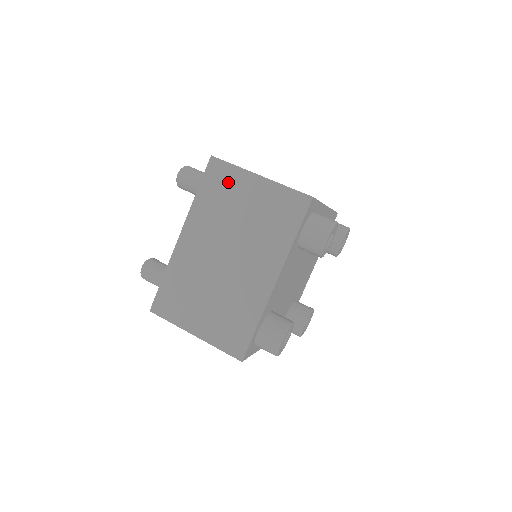
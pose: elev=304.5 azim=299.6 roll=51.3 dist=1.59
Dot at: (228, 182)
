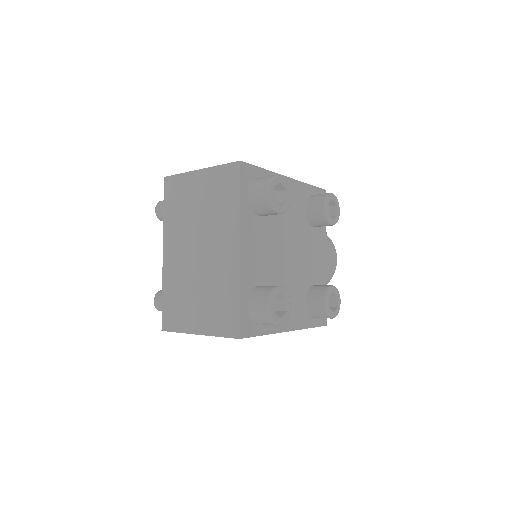
Dot at: (181, 189)
